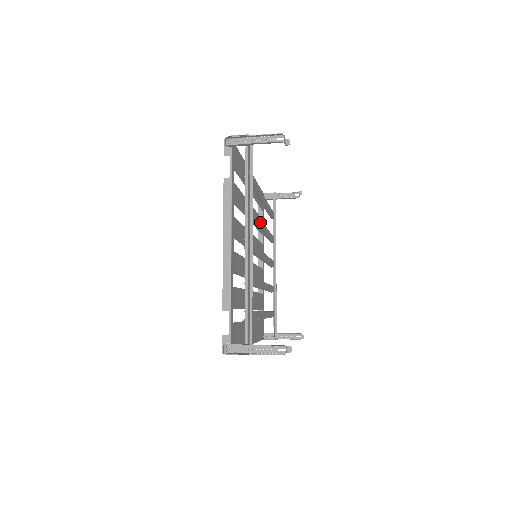
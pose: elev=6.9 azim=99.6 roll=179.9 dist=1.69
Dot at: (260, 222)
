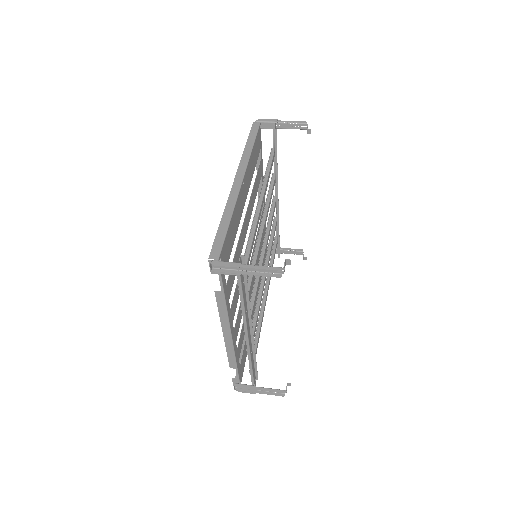
Dot at: (258, 251)
